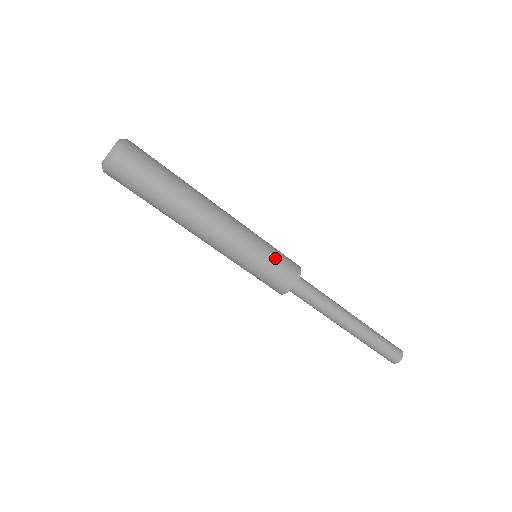
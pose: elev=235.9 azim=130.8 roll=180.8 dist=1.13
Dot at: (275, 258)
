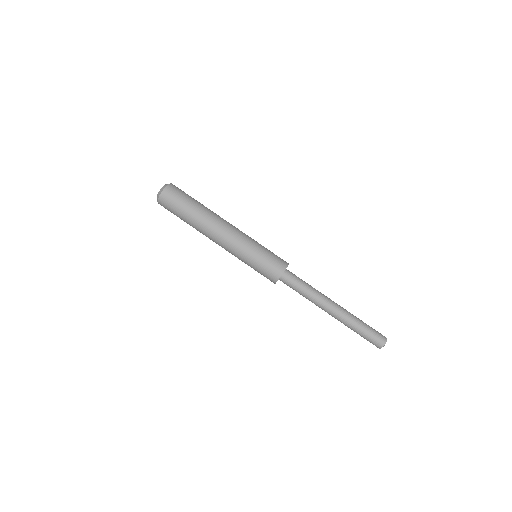
Dot at: (269, 251)
